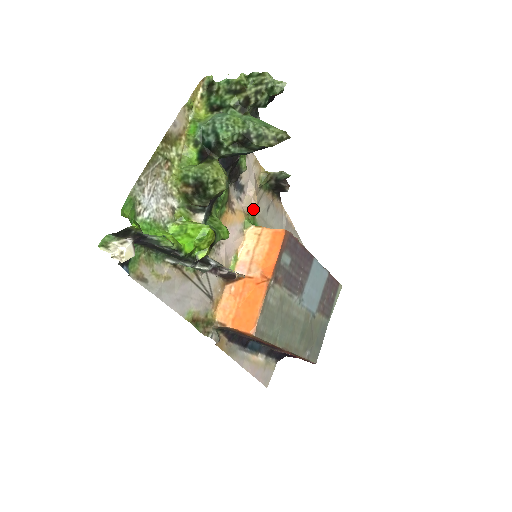
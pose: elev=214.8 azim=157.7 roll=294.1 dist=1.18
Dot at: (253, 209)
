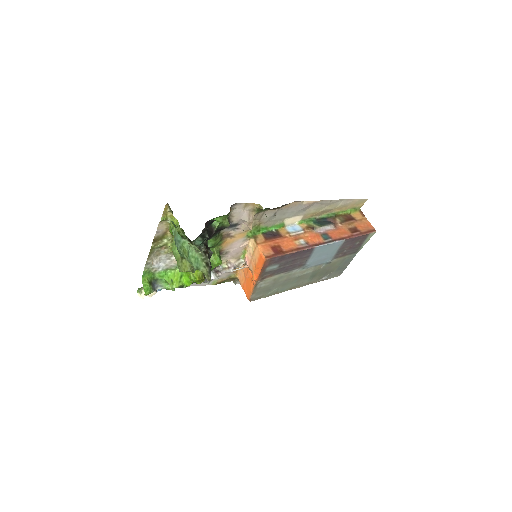
Dot at: (256, 223)
